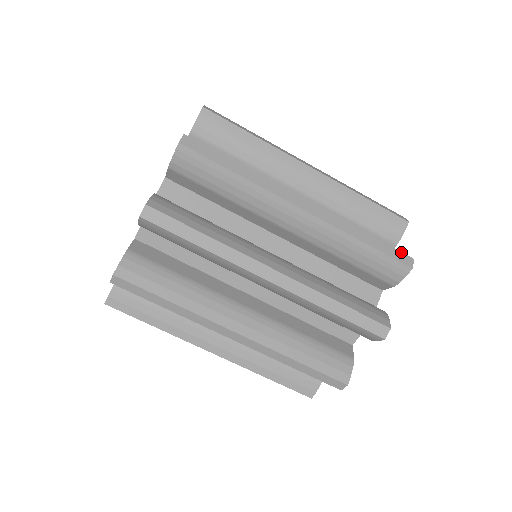
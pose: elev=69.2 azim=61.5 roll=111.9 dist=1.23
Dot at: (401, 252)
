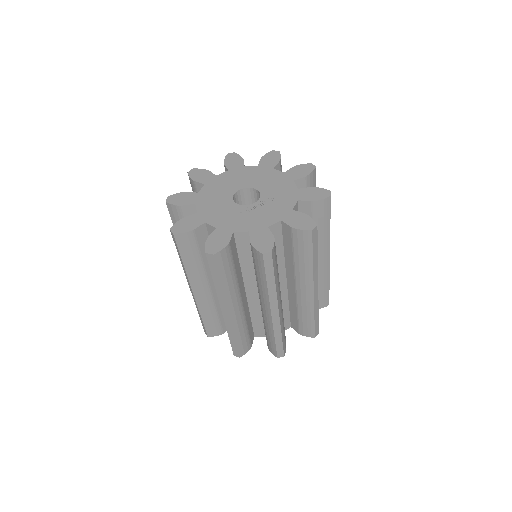
Dot at: (284, 351)
